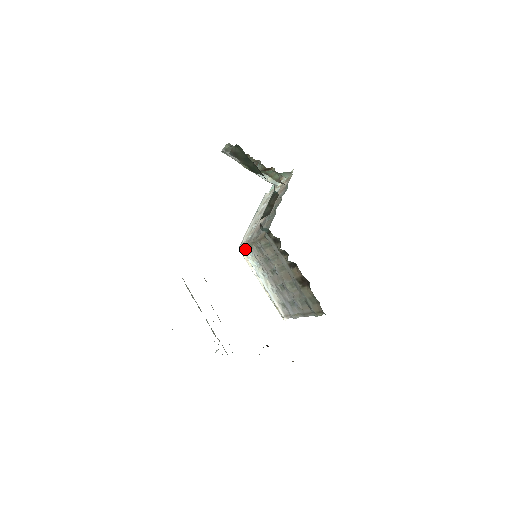
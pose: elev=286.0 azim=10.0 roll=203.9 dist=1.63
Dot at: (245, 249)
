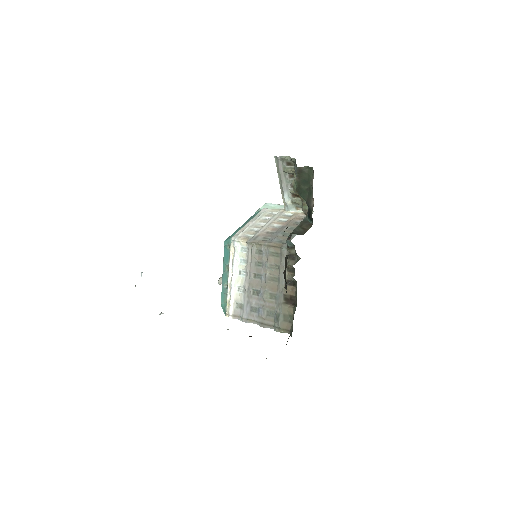
Dot at: (240, 243)
